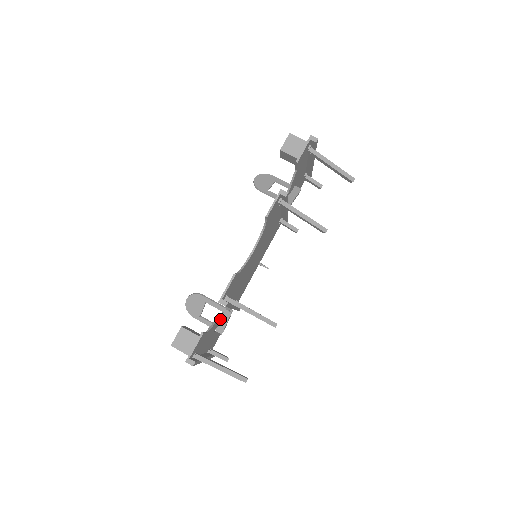
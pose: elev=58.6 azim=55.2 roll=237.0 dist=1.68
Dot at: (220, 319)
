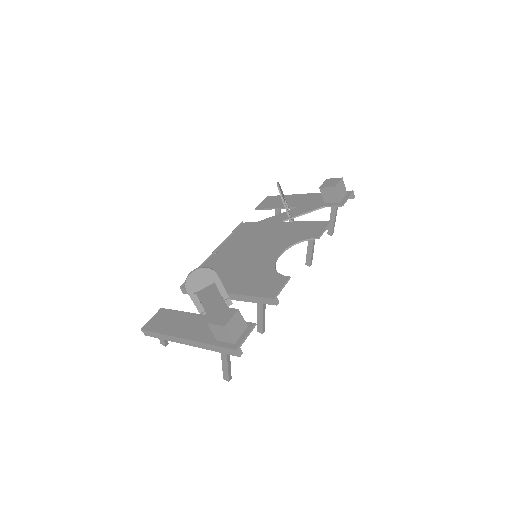
Dot at: (216, 305)
